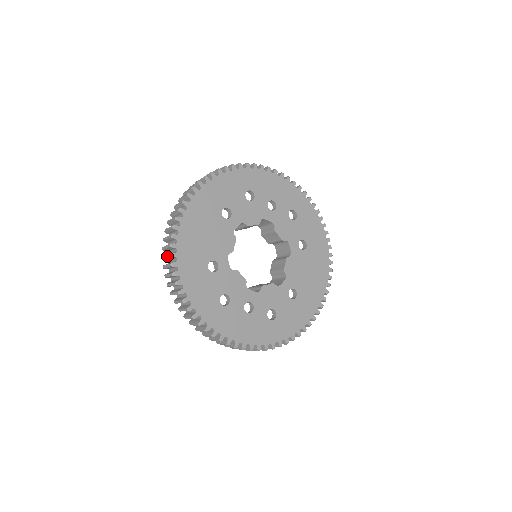
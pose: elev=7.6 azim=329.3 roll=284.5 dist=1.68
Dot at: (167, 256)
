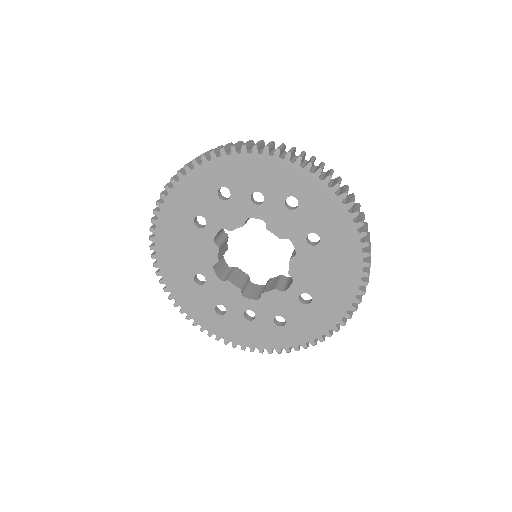
Dot at: occluded
